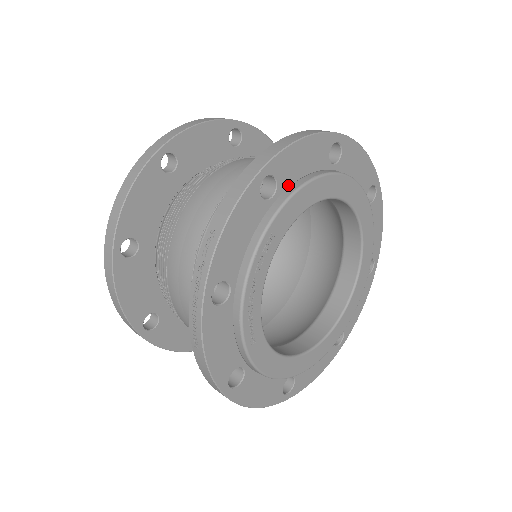
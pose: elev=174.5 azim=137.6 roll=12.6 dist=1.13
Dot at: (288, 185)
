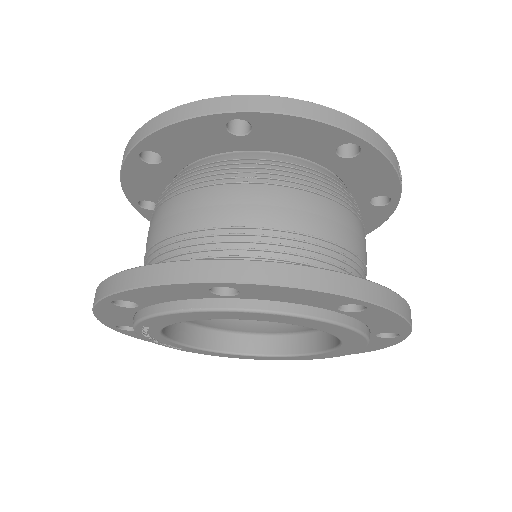
Dot at: (154, 303)
